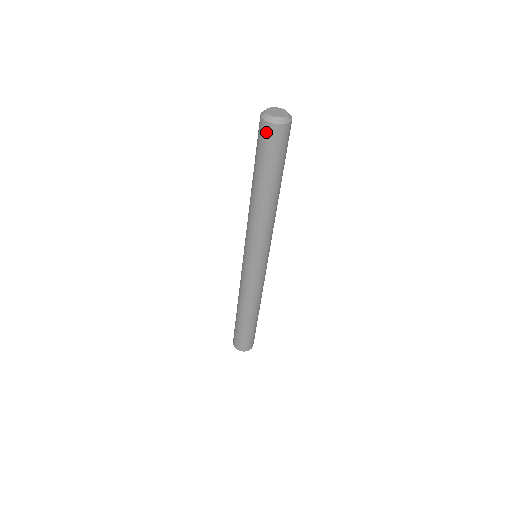
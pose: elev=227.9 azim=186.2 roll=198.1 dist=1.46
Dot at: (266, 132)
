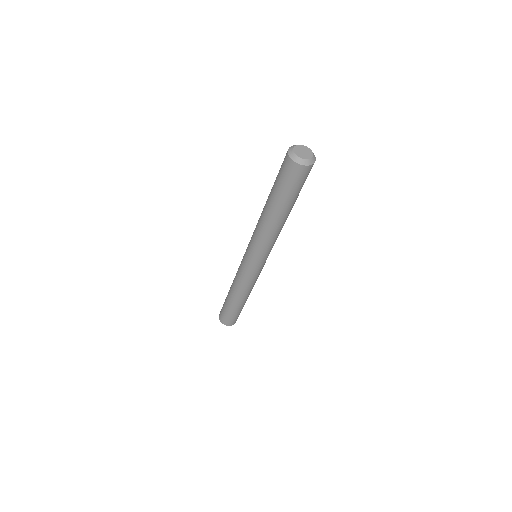
Dot at: (291, 169)
